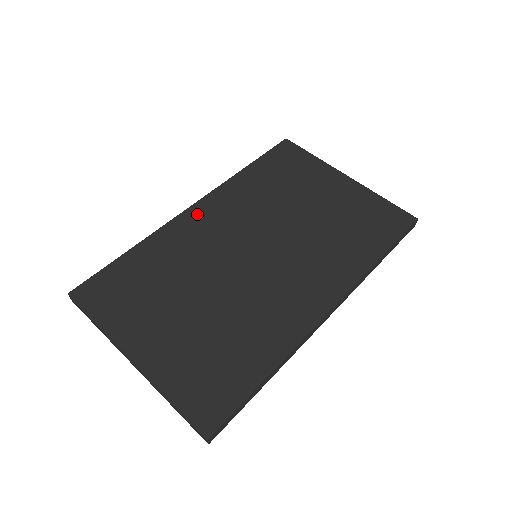
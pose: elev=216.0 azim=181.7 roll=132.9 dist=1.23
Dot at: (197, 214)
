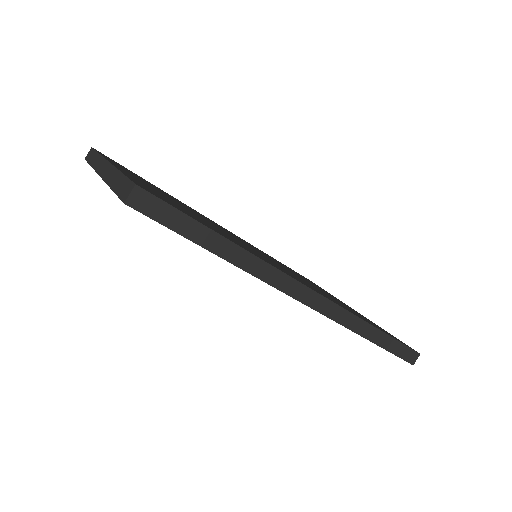
Dot at: occluded
